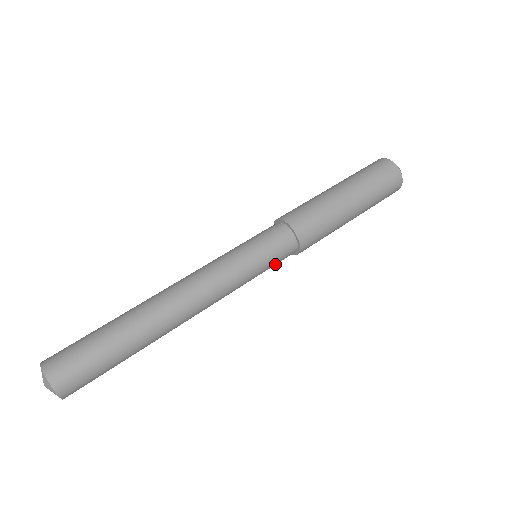
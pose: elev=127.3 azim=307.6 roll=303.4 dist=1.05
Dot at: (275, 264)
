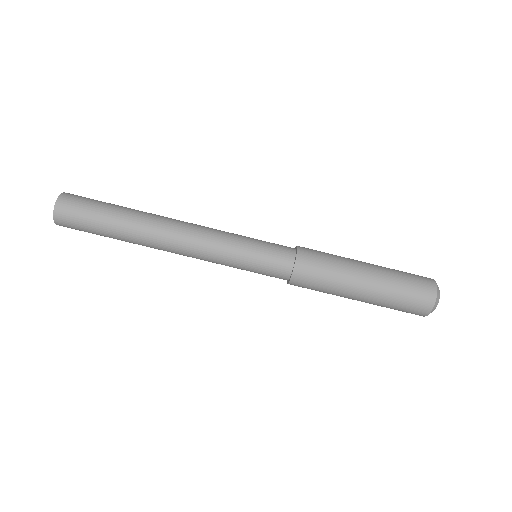
Dot at: (263, 274)
